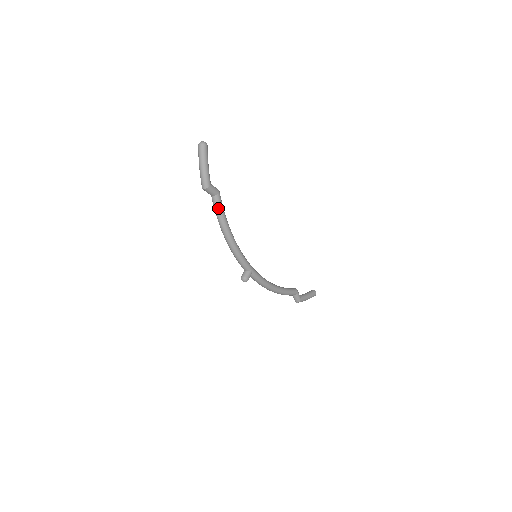
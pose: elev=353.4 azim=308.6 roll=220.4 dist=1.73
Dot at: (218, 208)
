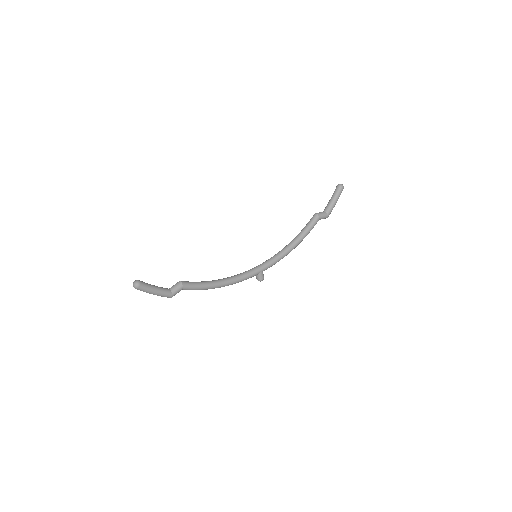
Dot at: occluded
